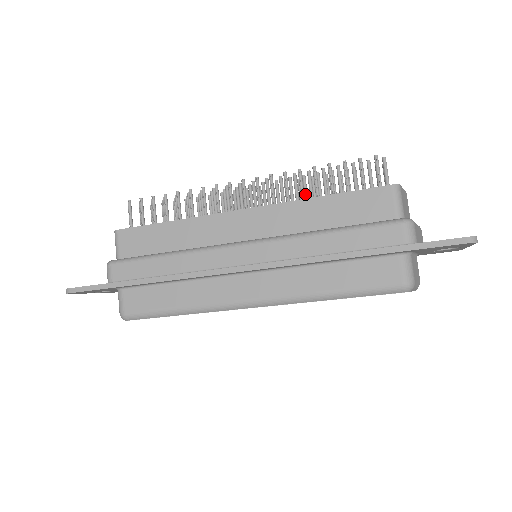
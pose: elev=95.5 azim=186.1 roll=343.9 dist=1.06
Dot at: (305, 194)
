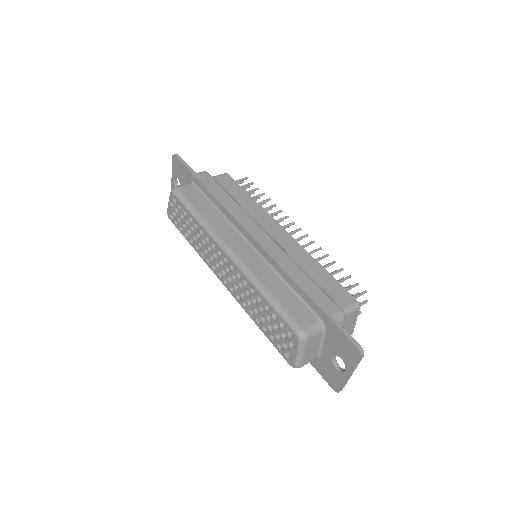
Dot at: occluded
